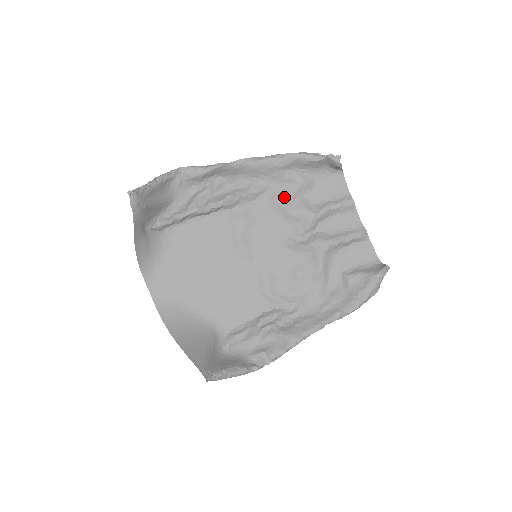
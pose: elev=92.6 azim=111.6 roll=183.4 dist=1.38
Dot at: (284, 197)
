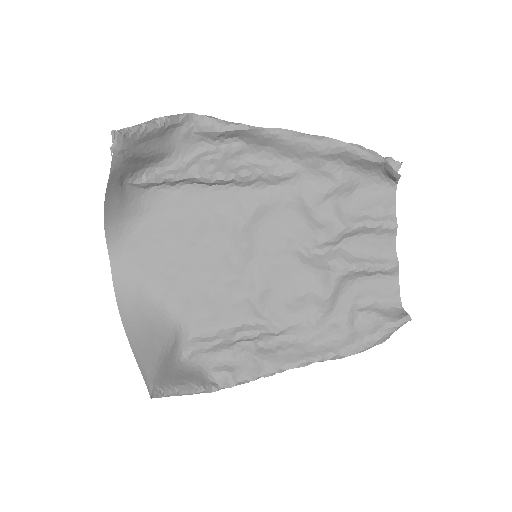
Dot at: (314, 193)
